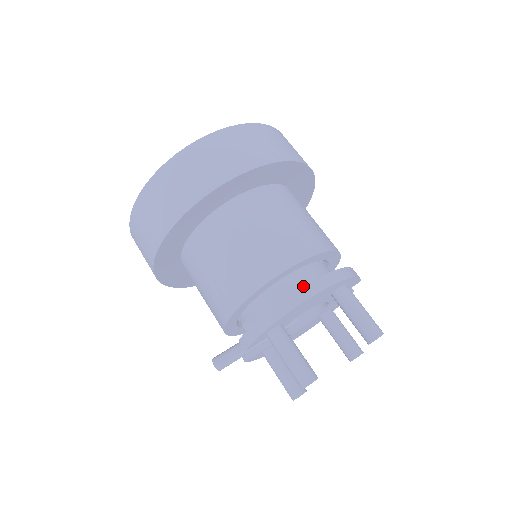
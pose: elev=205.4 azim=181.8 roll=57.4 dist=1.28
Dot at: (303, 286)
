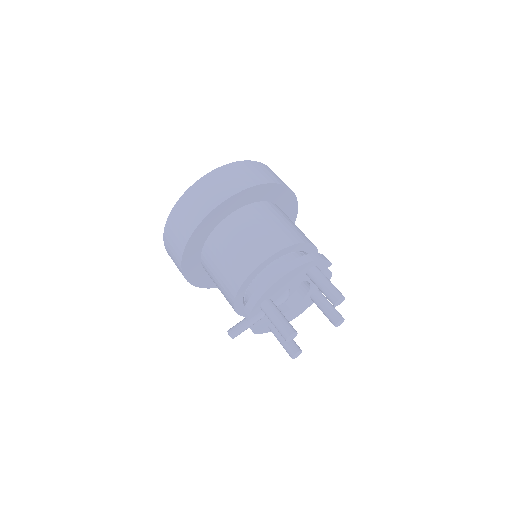
Dot at: (279, 268)
